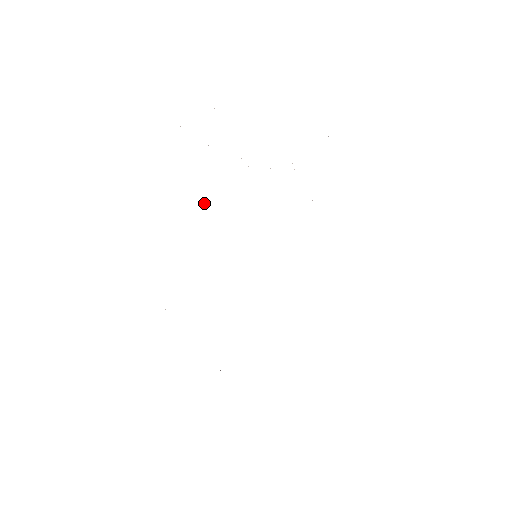
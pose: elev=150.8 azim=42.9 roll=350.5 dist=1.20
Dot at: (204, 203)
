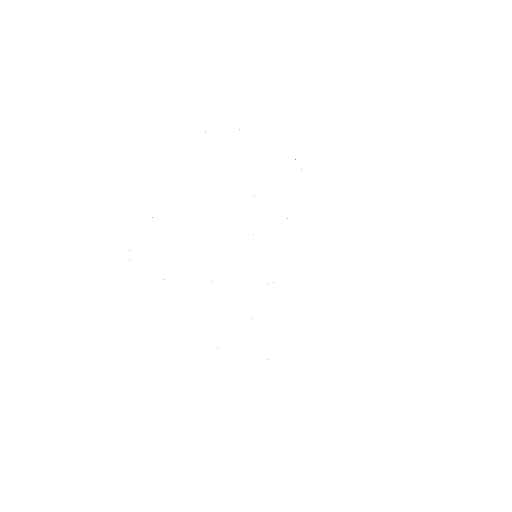
Dot at: occluded
